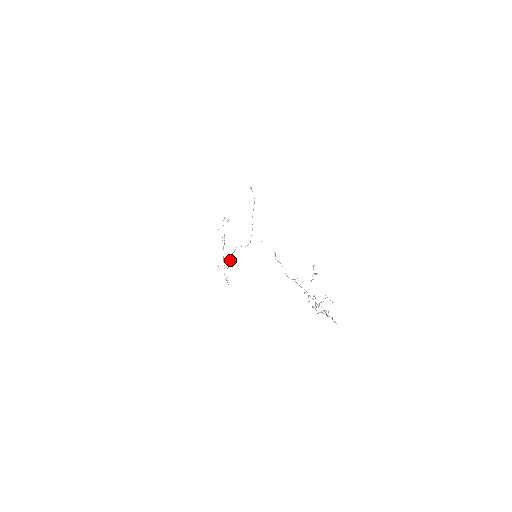
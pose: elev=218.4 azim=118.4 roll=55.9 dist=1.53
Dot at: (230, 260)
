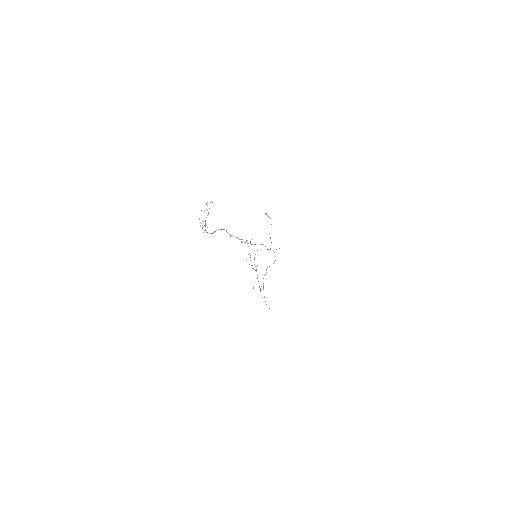
Dot at: occluded
